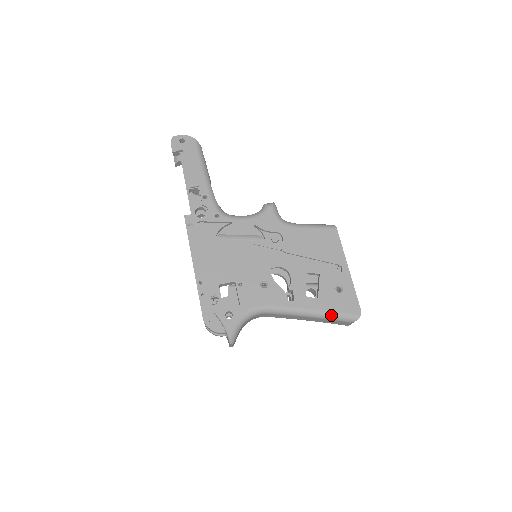
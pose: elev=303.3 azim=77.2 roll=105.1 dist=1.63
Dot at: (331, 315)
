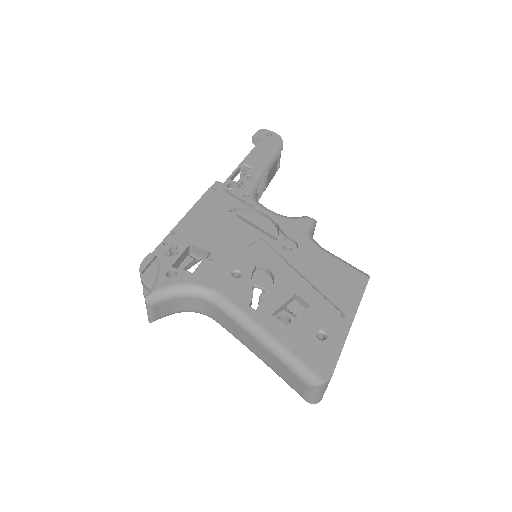
Dot at: (287, 355)
